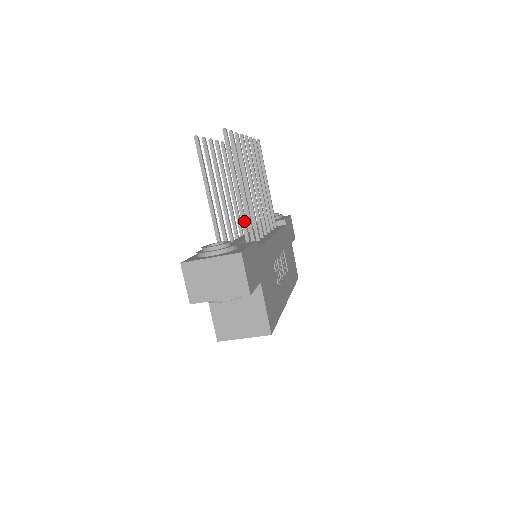
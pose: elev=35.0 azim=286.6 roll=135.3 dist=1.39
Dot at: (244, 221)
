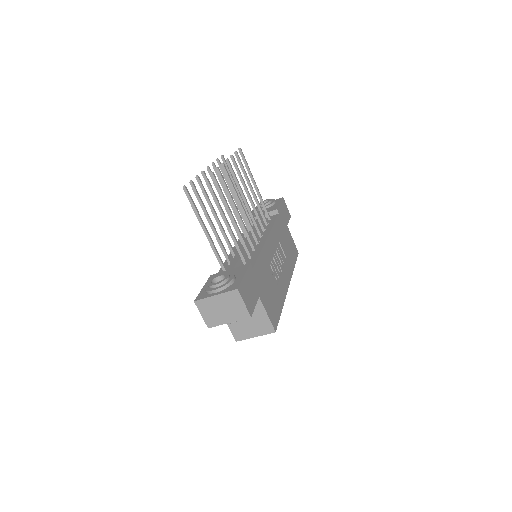
Dot at: (238, 247)
